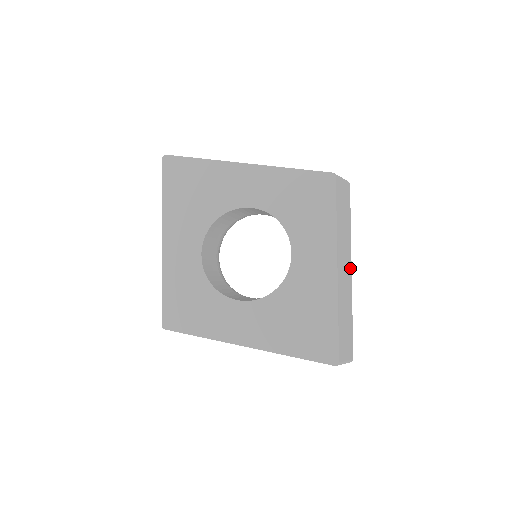
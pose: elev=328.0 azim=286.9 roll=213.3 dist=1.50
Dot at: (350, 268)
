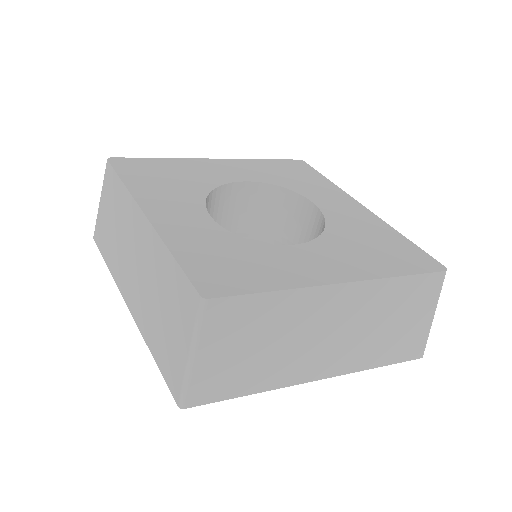
Dot at: occluded
